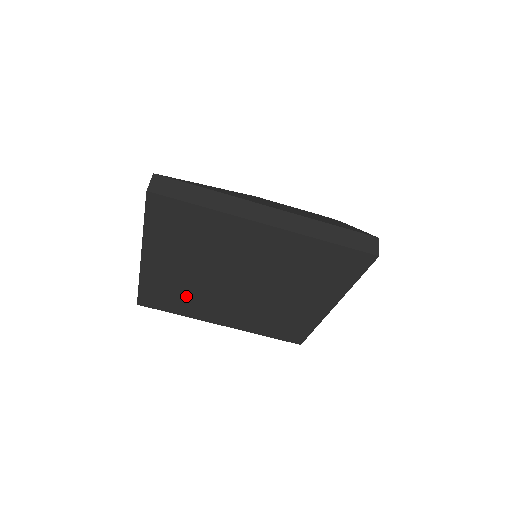
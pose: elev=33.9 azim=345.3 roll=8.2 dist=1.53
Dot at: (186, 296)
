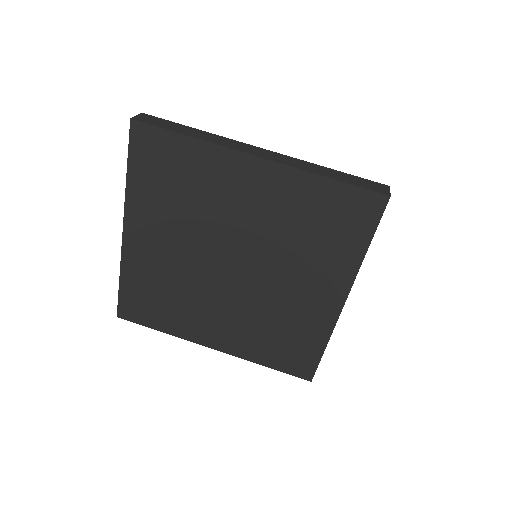
Dot at: (172, 296)
